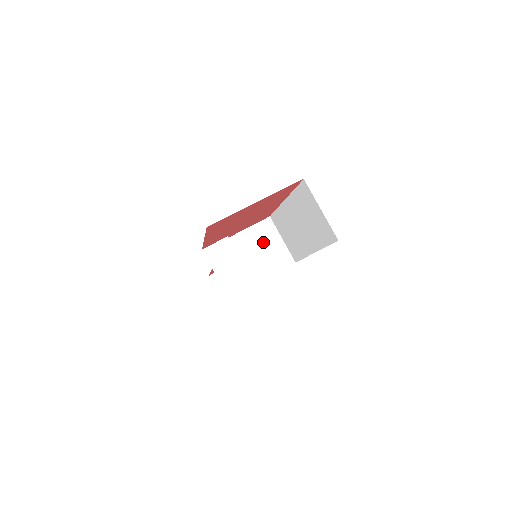
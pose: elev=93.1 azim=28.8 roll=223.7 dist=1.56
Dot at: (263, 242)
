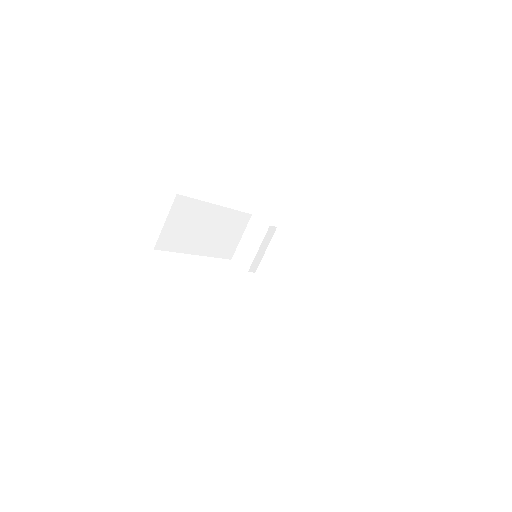
Dot at: (292, 258)
